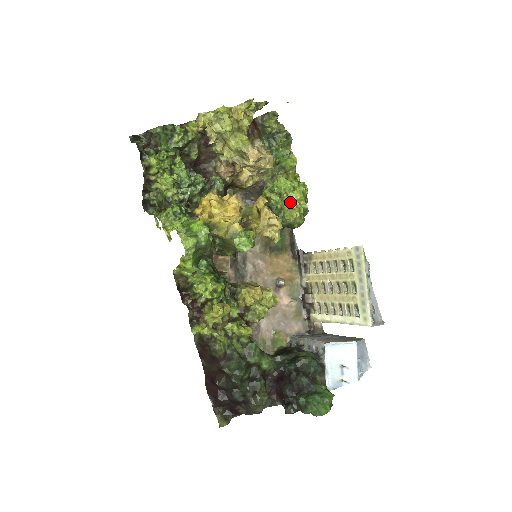
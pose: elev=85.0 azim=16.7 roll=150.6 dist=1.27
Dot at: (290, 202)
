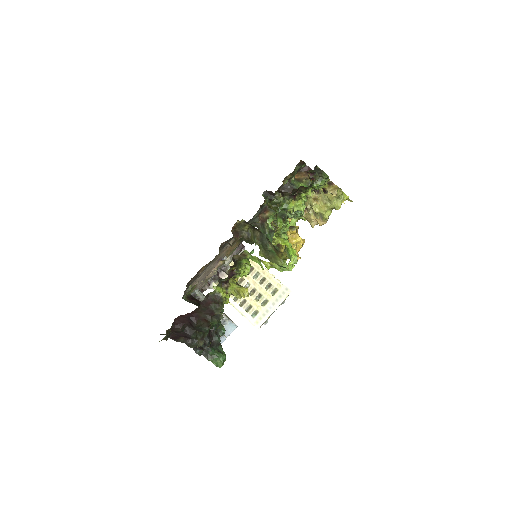
Dot at: occluded
